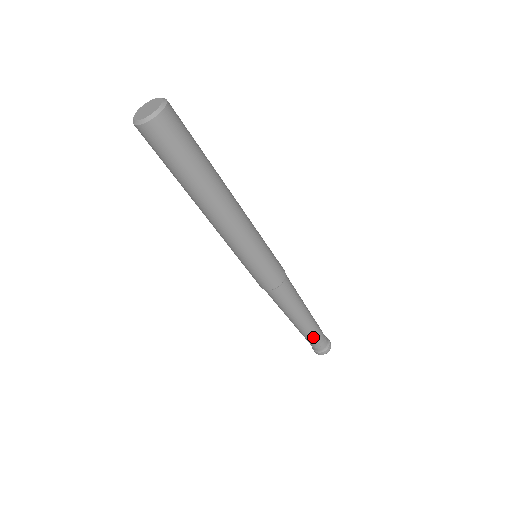
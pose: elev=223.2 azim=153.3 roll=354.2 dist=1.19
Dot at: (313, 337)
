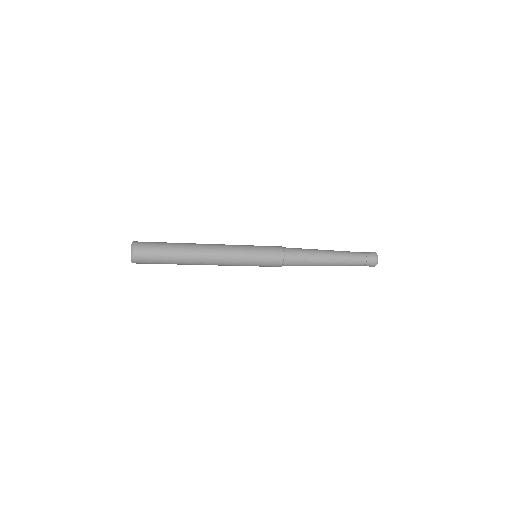
Dot at: occluded
